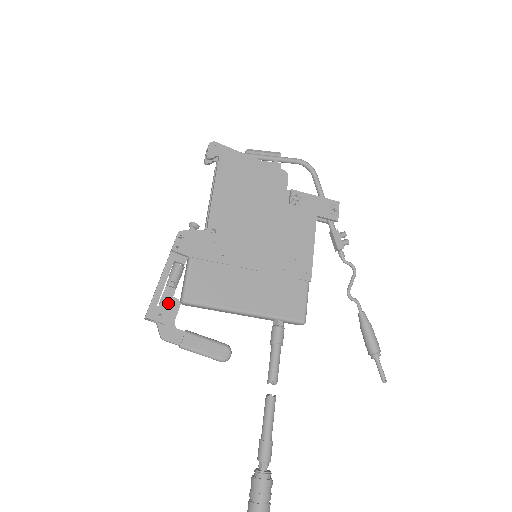
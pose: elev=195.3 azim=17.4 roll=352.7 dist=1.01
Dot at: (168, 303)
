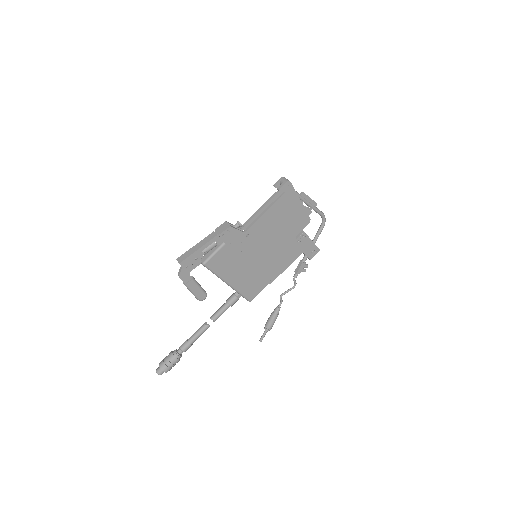
Dot at: (195, 261)
